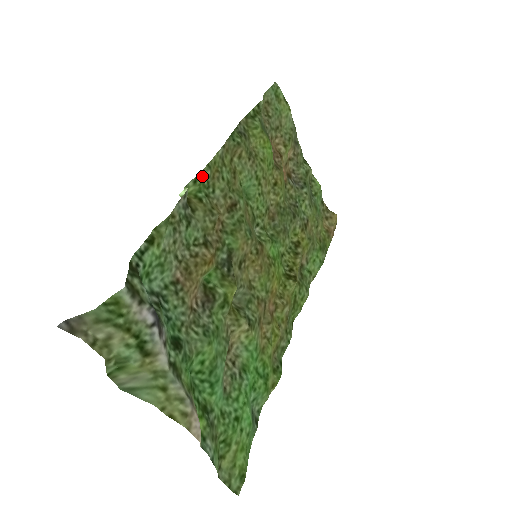
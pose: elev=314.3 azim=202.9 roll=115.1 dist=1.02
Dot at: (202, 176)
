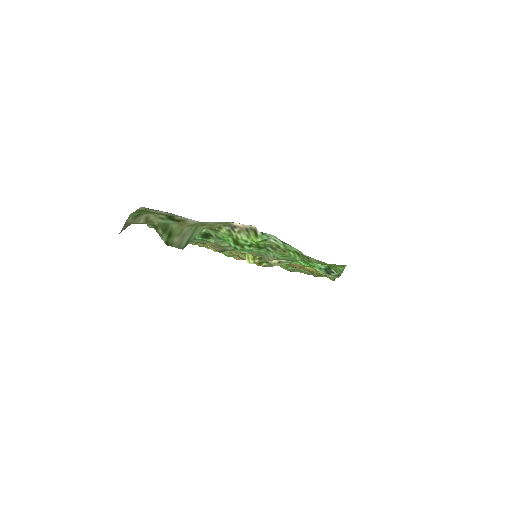
Dot at: occluded
